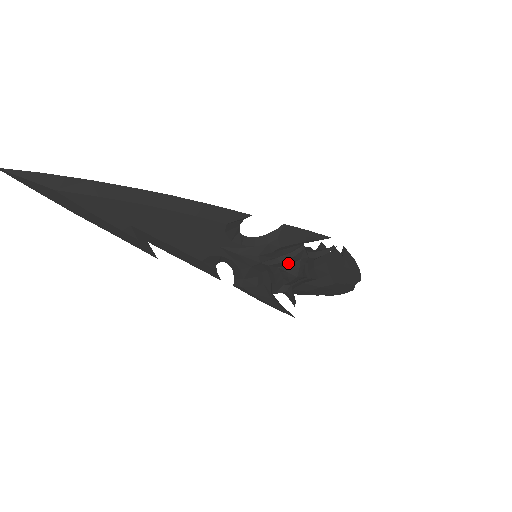
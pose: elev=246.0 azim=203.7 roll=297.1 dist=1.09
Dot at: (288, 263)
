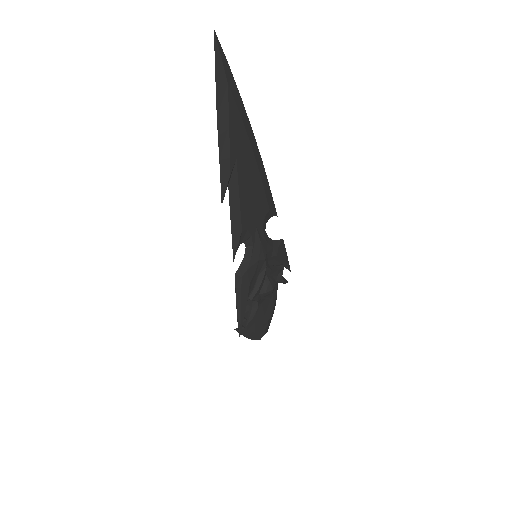
Dot at: (271, 274)
